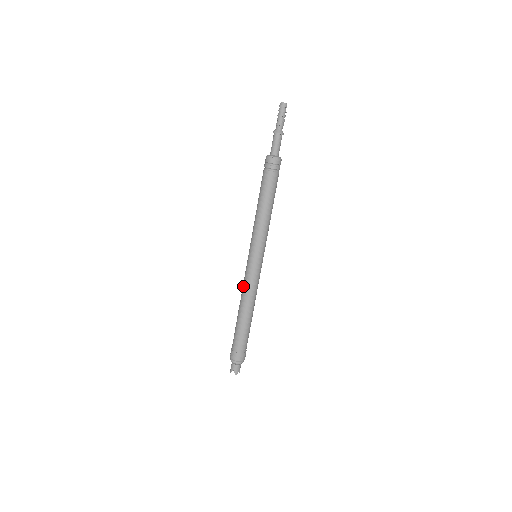
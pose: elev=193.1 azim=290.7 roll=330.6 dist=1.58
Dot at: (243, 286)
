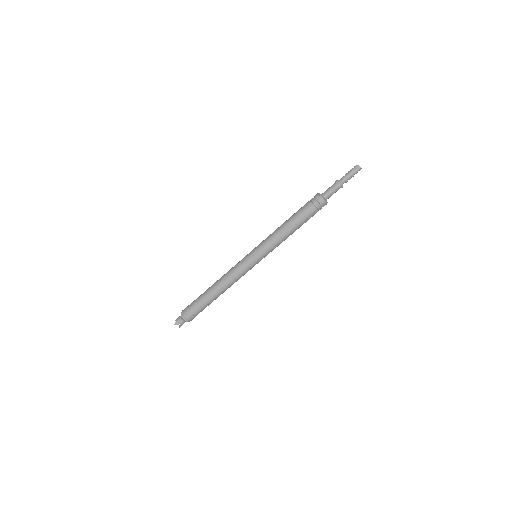
Dot at: (233, 274)
